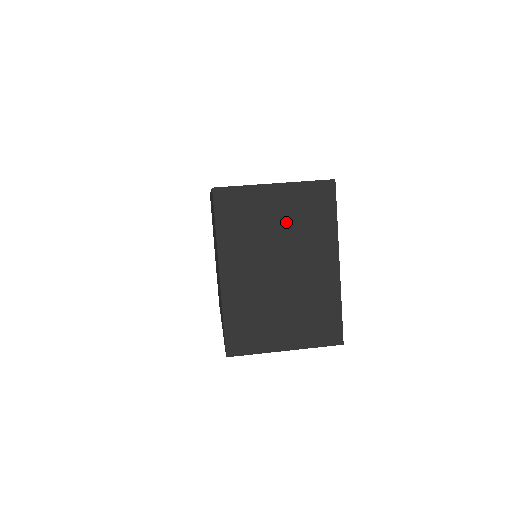
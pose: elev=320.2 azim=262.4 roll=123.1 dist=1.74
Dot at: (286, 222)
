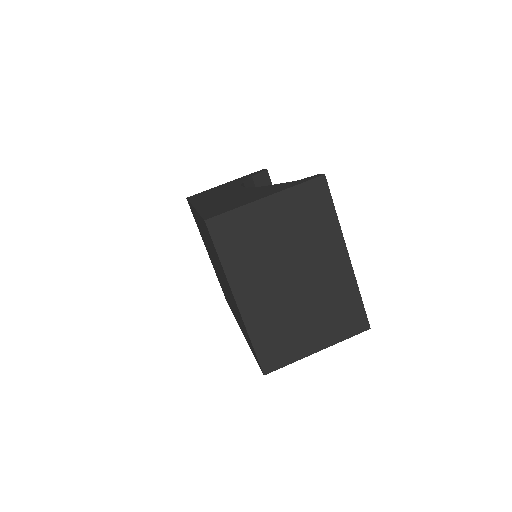
Dot at: (287, 231)
